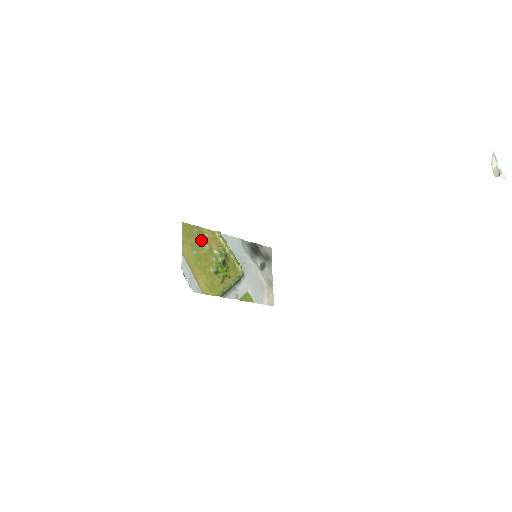
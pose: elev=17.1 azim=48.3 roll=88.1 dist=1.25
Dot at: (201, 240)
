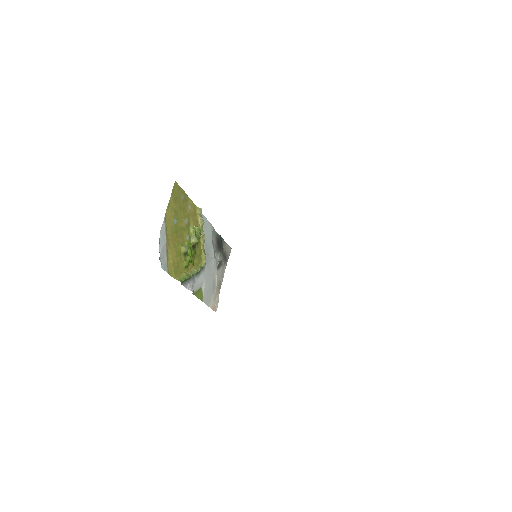
Dot at: (184, 210)
